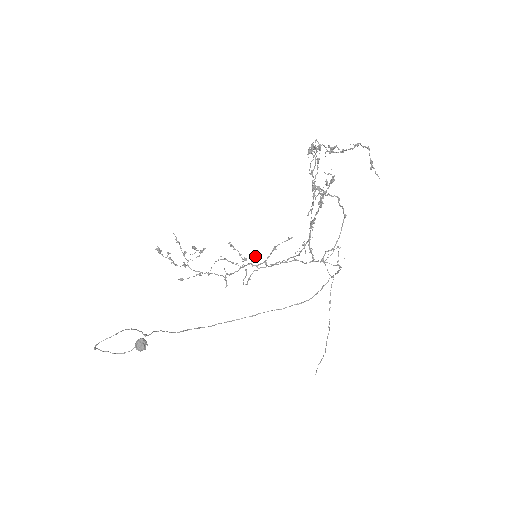
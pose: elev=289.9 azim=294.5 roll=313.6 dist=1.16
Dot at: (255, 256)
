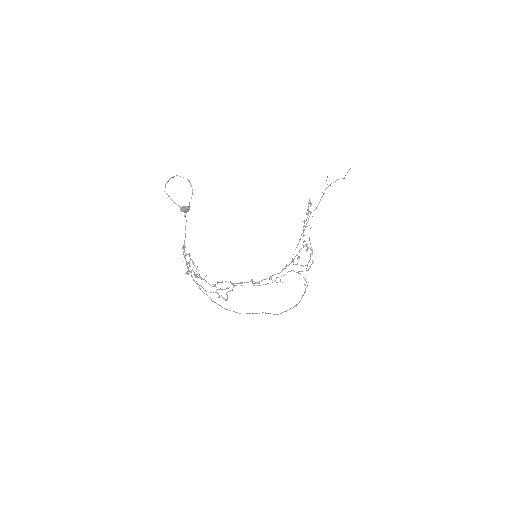
Dot at: (242, 283)
